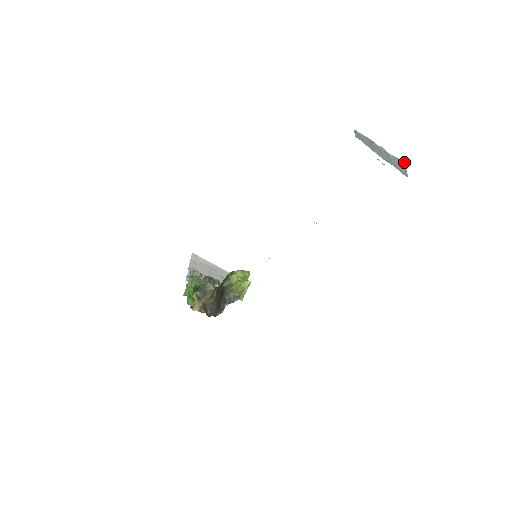
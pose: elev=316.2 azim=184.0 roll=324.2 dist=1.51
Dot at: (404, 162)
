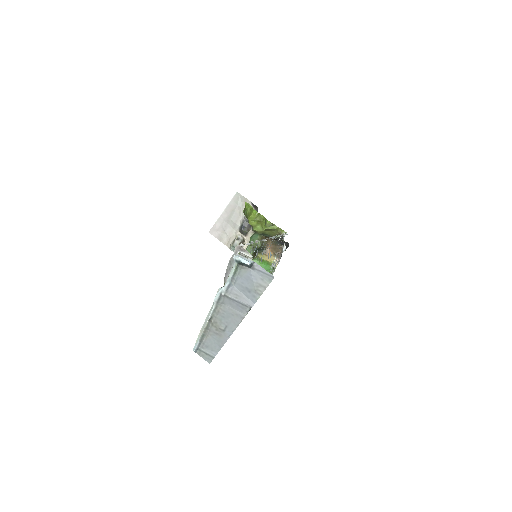
Dot at: (243, 265)
